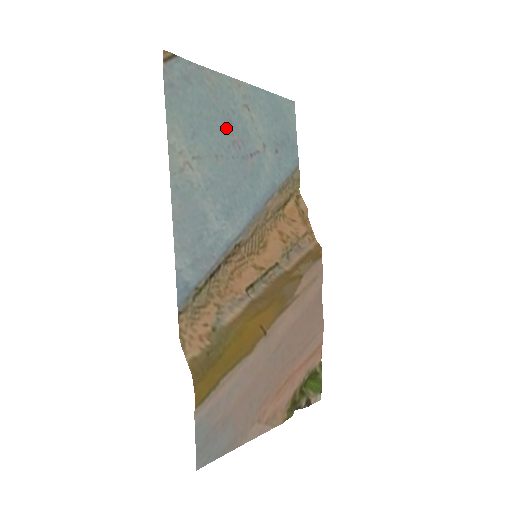
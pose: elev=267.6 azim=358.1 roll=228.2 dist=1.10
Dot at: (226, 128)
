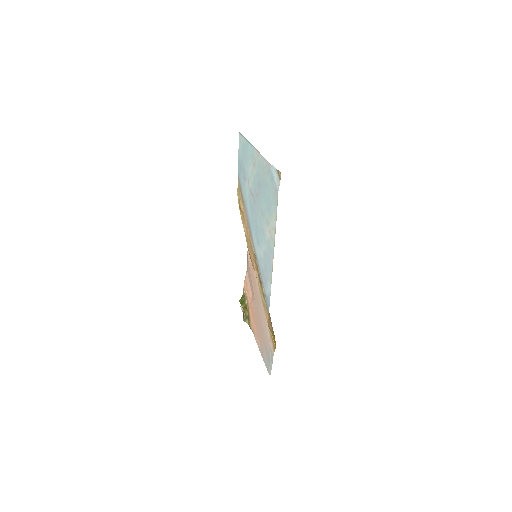
Dot at: (260, 190)
